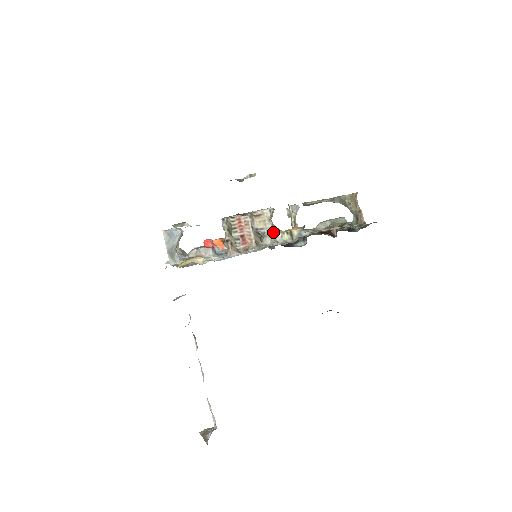
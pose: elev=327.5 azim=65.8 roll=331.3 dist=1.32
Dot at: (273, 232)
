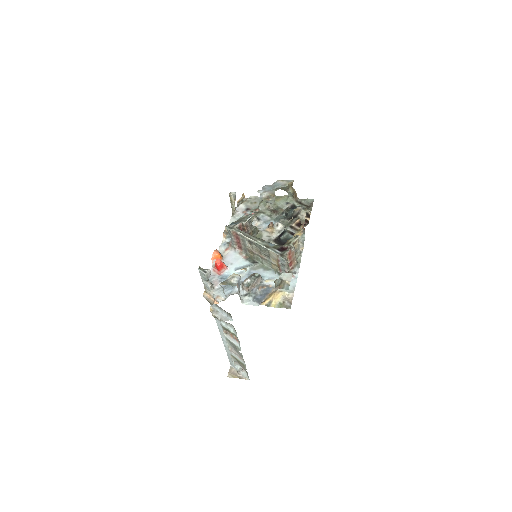
Dot at: (254, 231)
